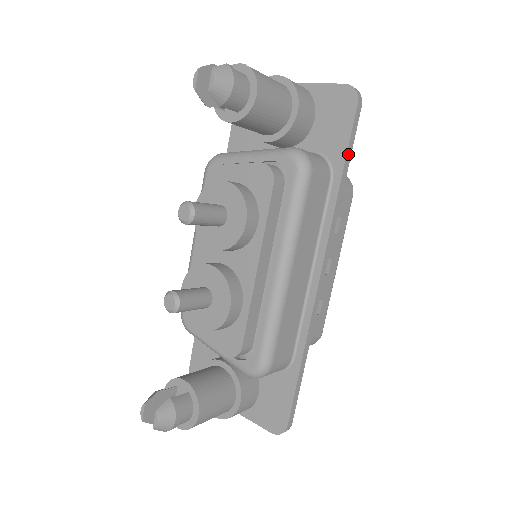
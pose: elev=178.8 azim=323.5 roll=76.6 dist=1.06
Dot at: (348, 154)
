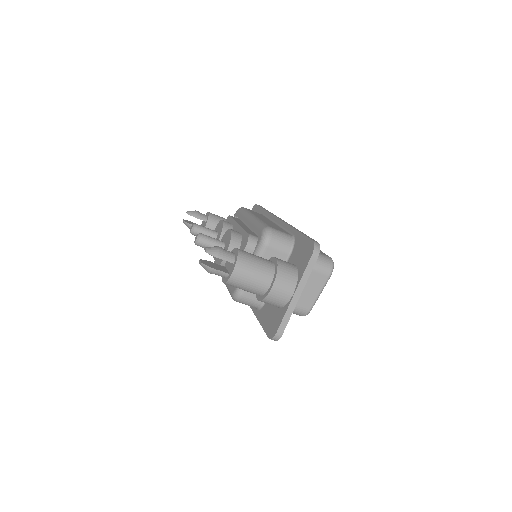
Dot at: (263, 208)
